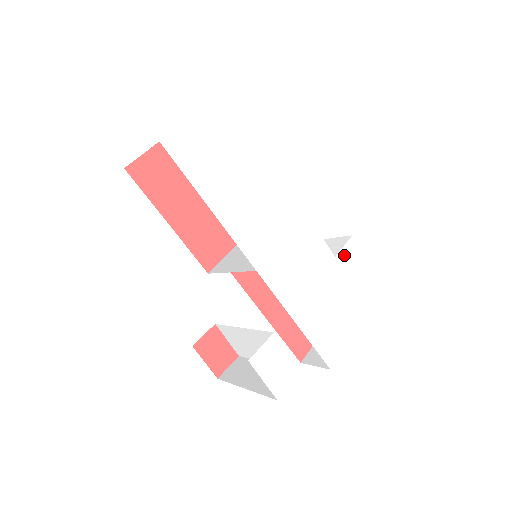
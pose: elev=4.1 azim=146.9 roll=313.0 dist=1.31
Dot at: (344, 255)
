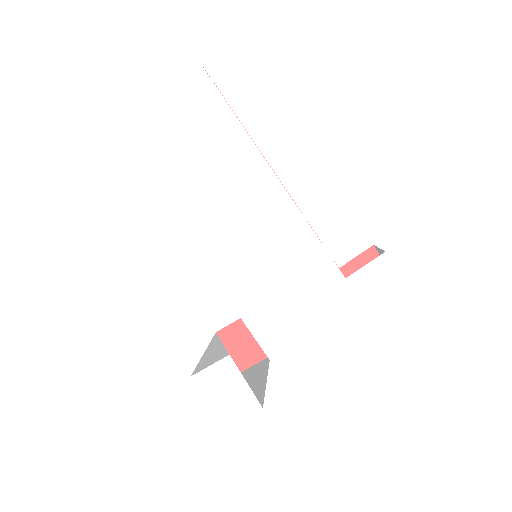
Dot at: (363, 278)
